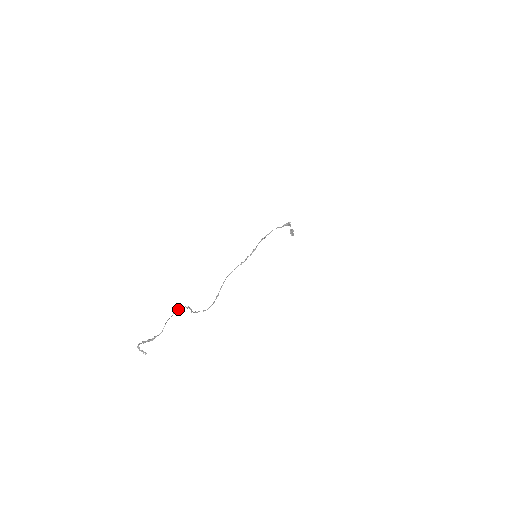
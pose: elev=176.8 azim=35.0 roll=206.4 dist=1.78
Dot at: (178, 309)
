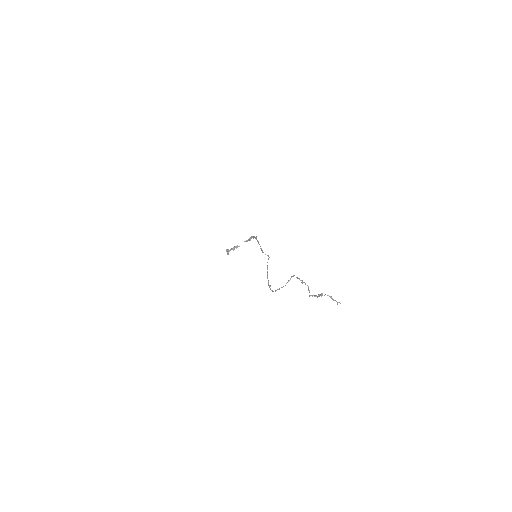
Dot at: occluded
